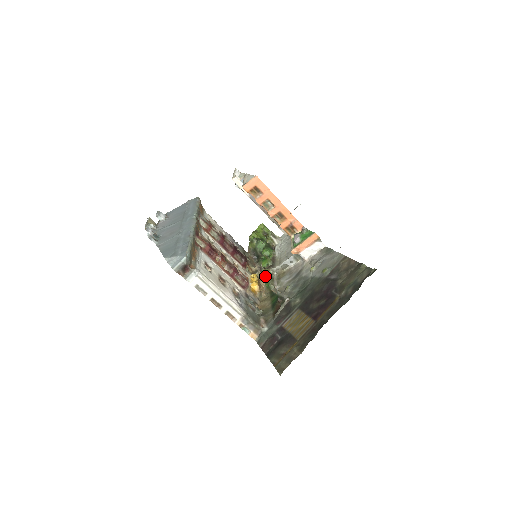
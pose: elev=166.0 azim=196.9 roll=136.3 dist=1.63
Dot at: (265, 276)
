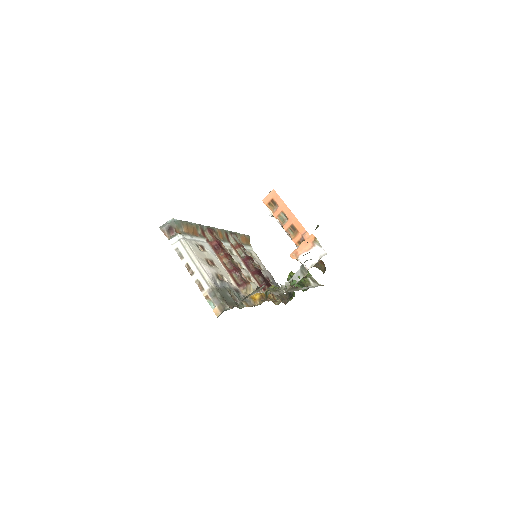
Dot at: occluded
